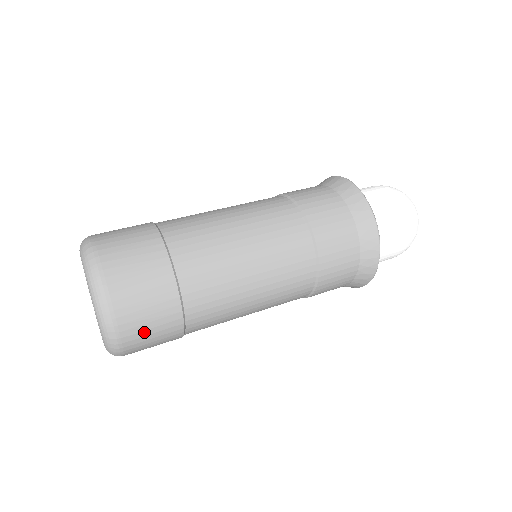
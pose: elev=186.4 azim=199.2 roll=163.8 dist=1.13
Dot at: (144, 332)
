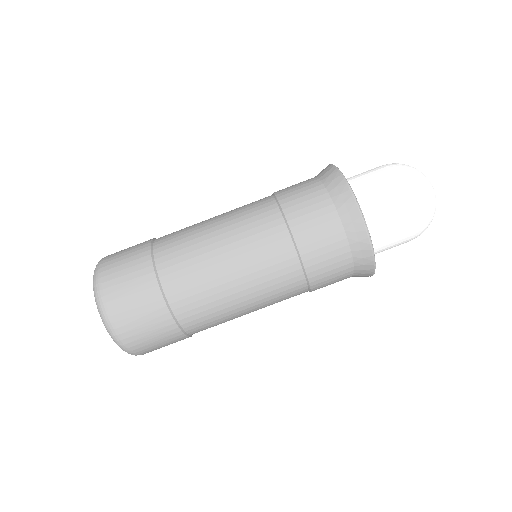
Dot at: (156, 347)
